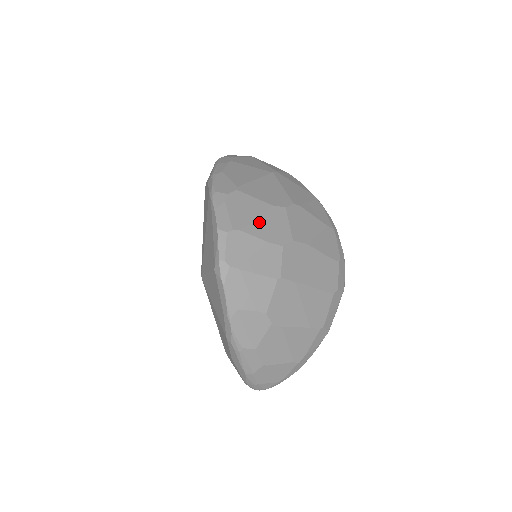
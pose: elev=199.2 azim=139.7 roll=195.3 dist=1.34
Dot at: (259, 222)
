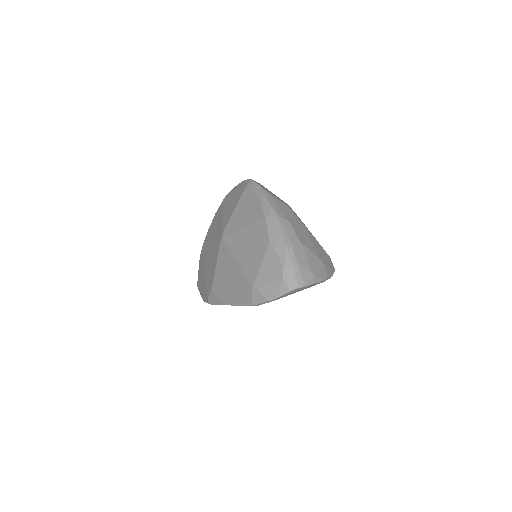
Dot at: occluded
